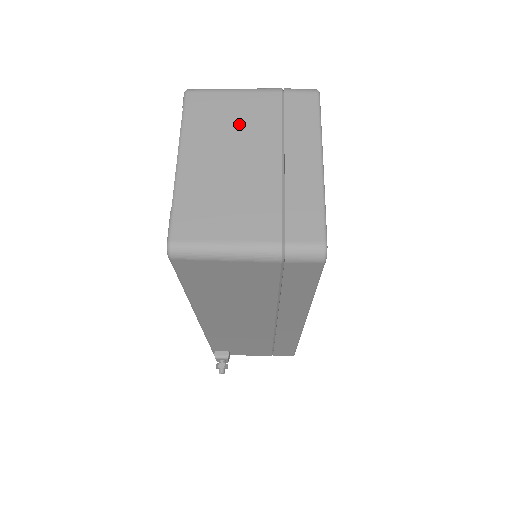
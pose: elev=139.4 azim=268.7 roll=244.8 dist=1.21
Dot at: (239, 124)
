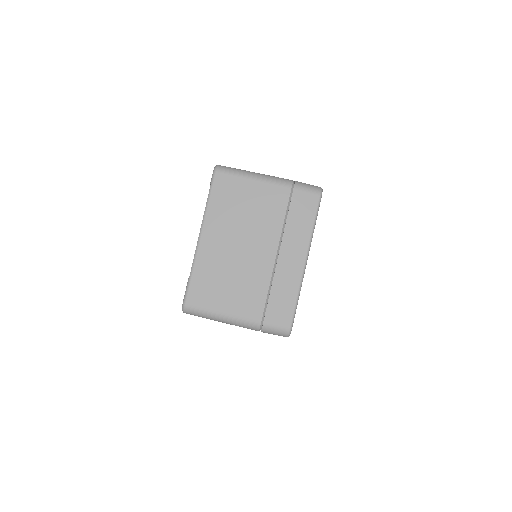
Dot at: (251, 214)
